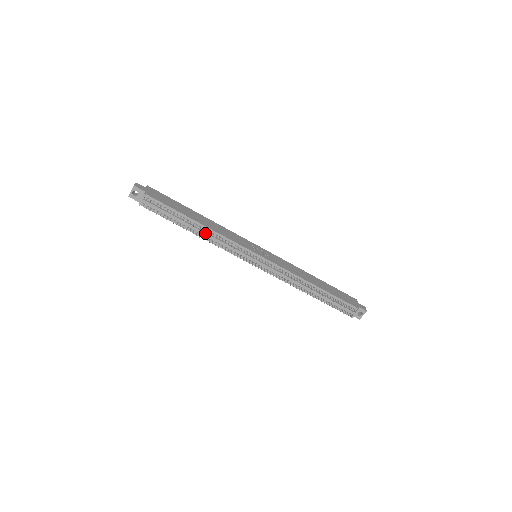
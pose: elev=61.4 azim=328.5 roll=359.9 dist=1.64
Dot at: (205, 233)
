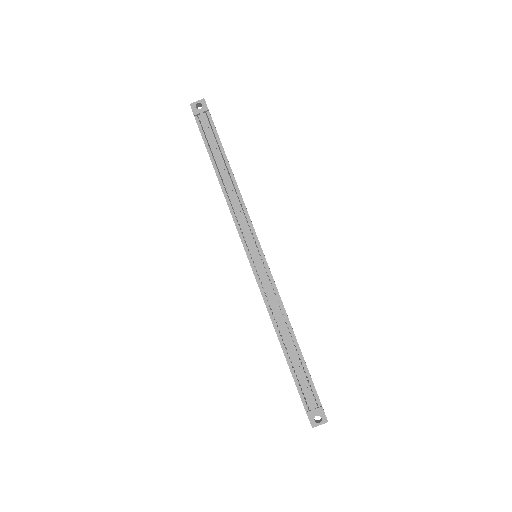
Dot at: (230, 186)
